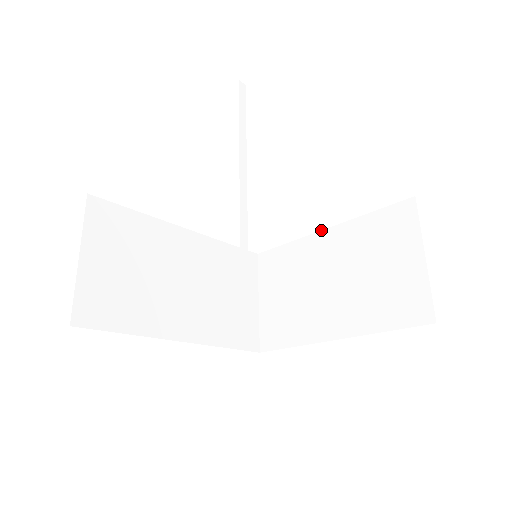
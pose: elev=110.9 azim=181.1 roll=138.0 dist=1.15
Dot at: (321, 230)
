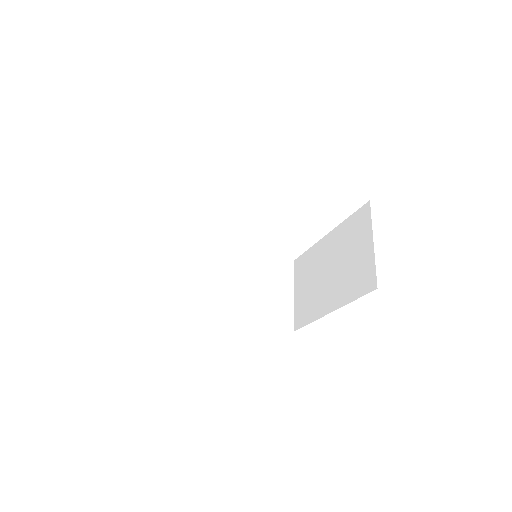
Dot at: (324, 236)
